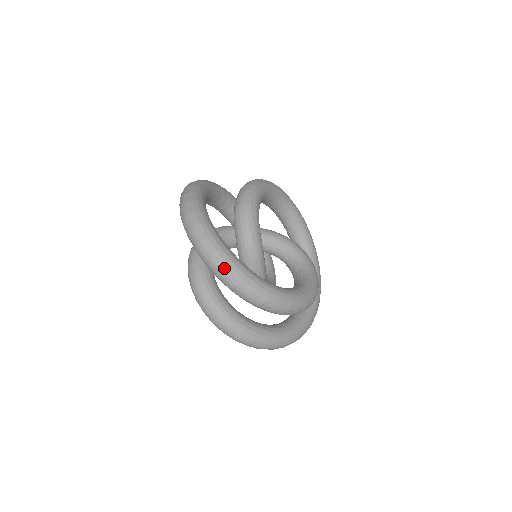
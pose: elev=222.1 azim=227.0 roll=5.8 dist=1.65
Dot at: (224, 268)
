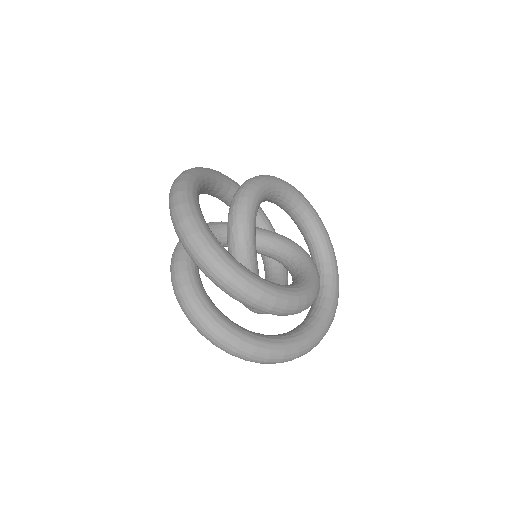
Dot at: (189, 234)
